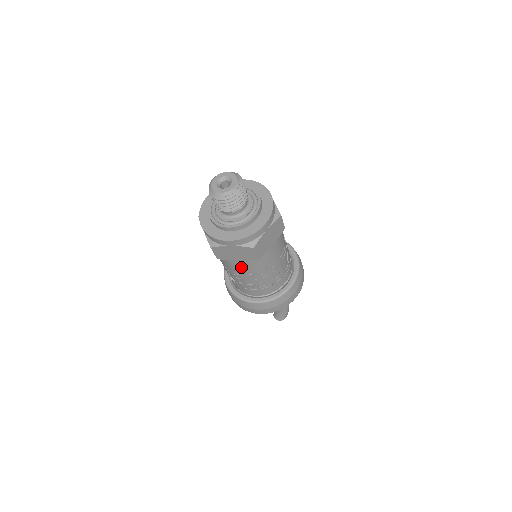
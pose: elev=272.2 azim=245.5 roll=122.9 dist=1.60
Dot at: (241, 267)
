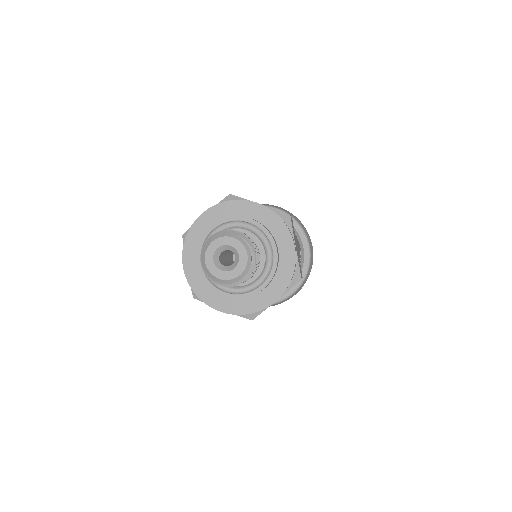
Dot at: occluded
